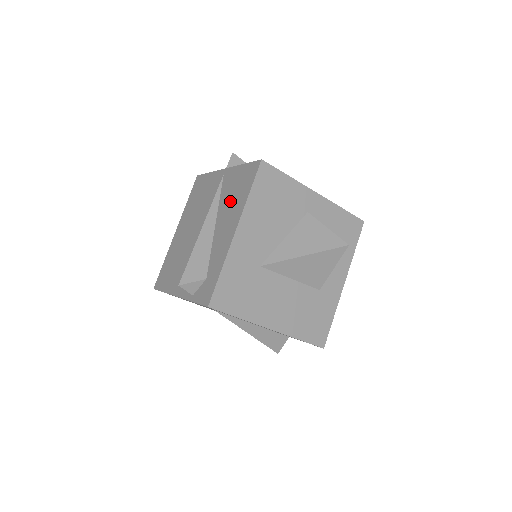
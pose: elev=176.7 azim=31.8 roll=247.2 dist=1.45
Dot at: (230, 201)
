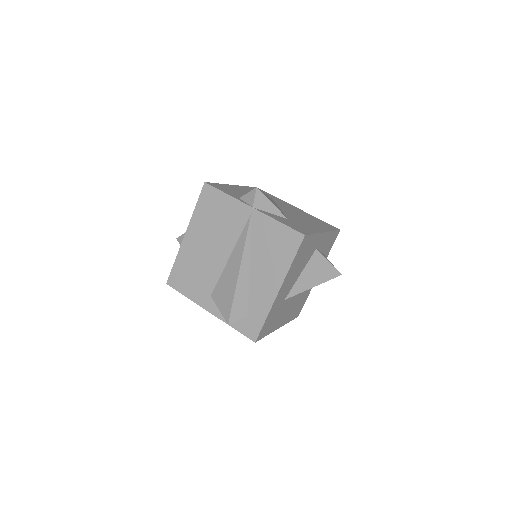
Dot at: (267, 254)
